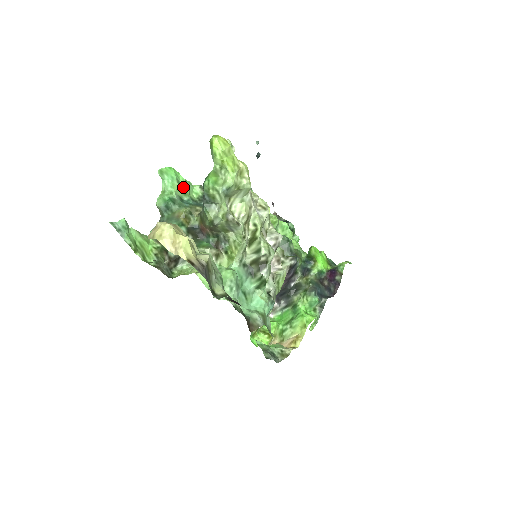
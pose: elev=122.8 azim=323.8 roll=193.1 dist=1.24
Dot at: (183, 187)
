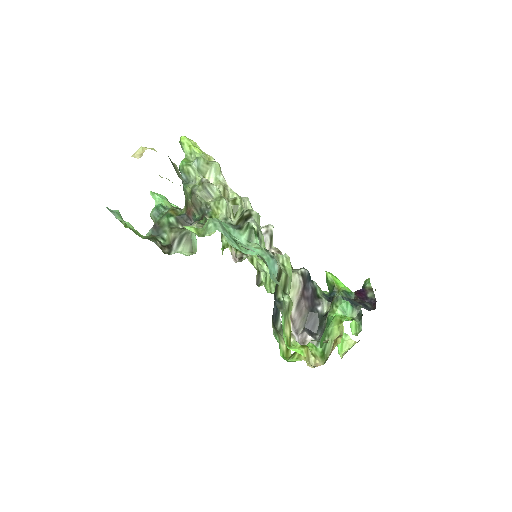
Dot at: occluded
